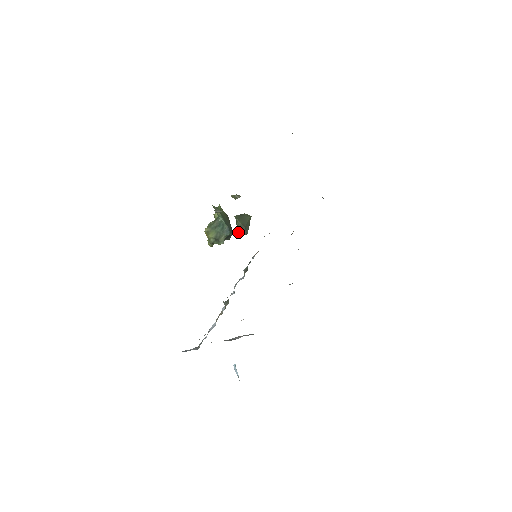
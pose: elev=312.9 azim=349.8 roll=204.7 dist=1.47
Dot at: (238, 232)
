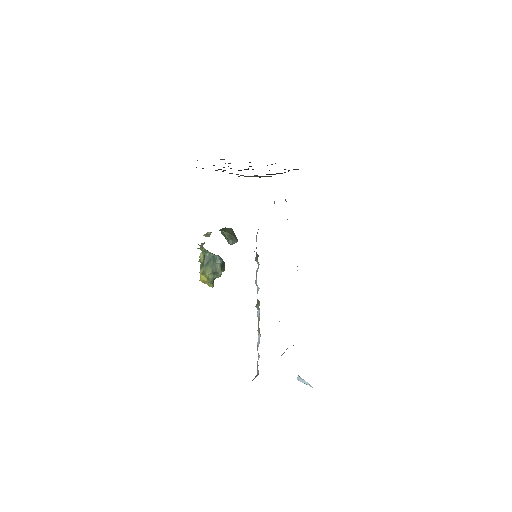
Dot at: (230, 242)
